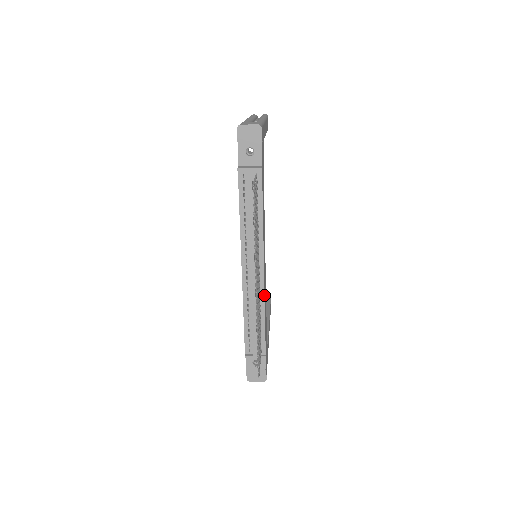
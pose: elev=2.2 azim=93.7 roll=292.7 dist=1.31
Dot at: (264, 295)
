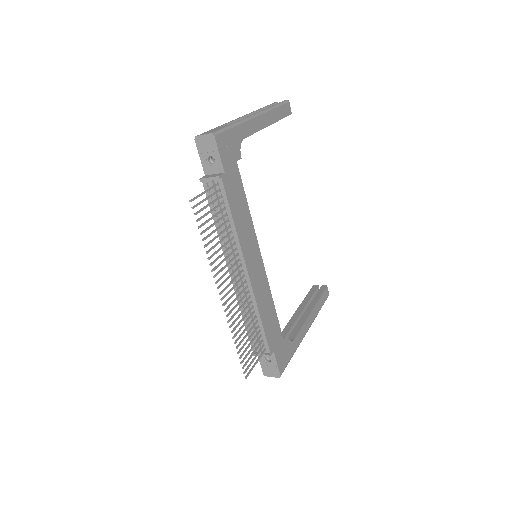
Dot at: (254, 297)
